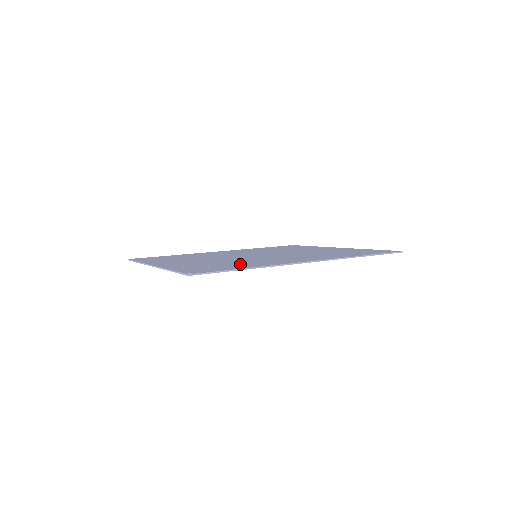
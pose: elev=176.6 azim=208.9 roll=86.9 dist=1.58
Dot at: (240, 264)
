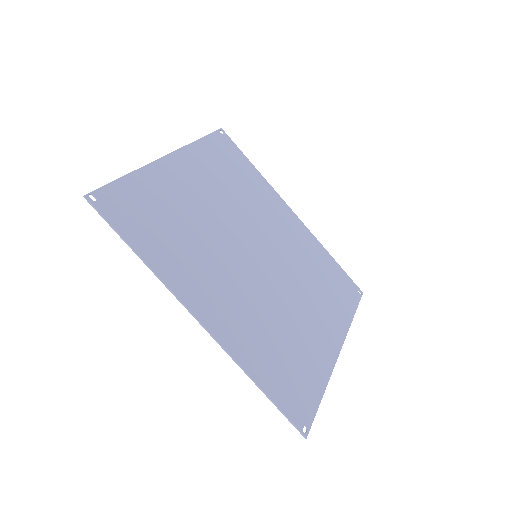
Dot at: (170, 243)
